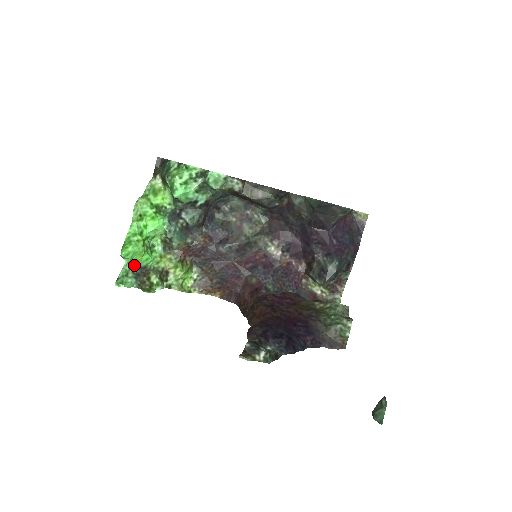
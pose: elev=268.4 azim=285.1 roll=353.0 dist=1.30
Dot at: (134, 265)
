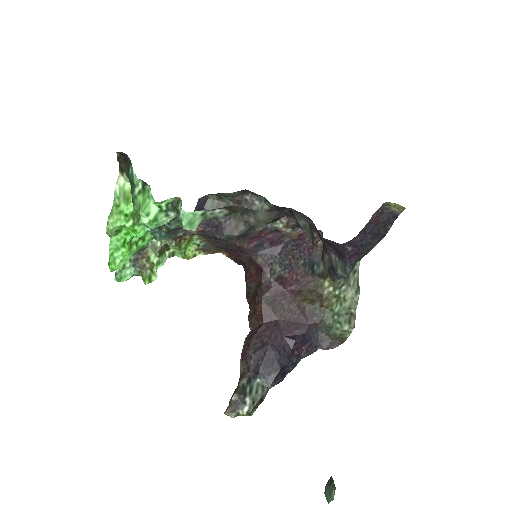
Dot at: occluded
